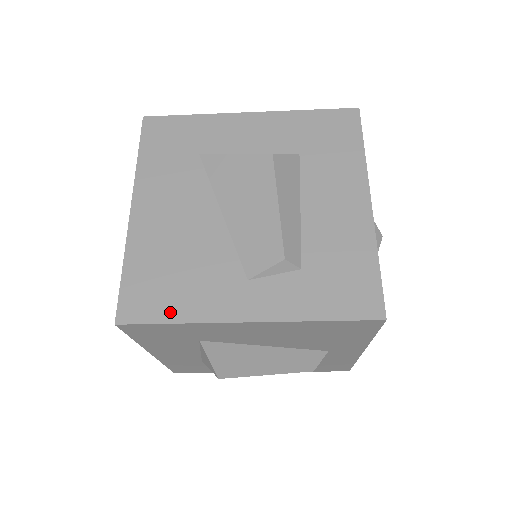
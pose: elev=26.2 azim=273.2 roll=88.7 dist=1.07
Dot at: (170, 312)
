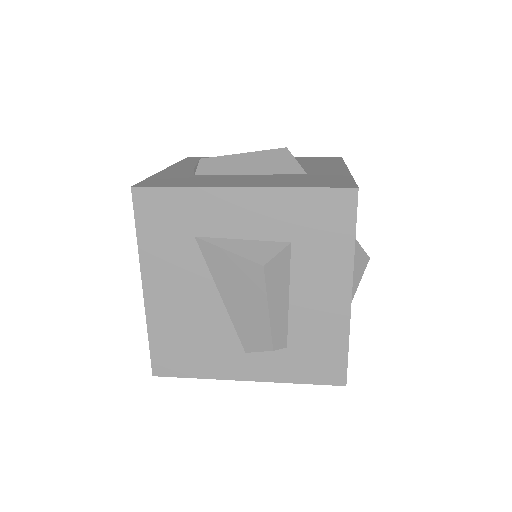
Dot at: (190, 371)
